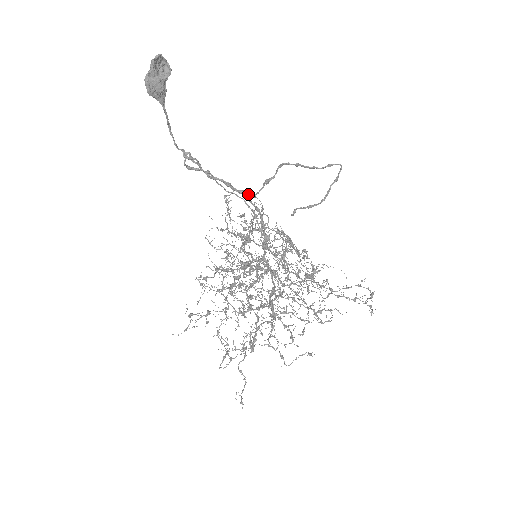
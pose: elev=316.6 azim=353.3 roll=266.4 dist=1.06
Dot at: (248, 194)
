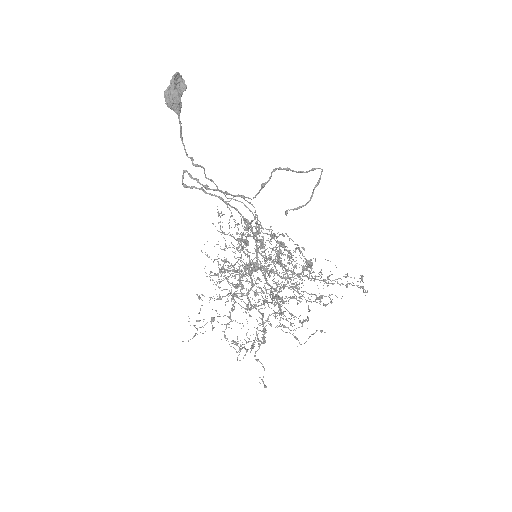
Dot at: (248, 197)
